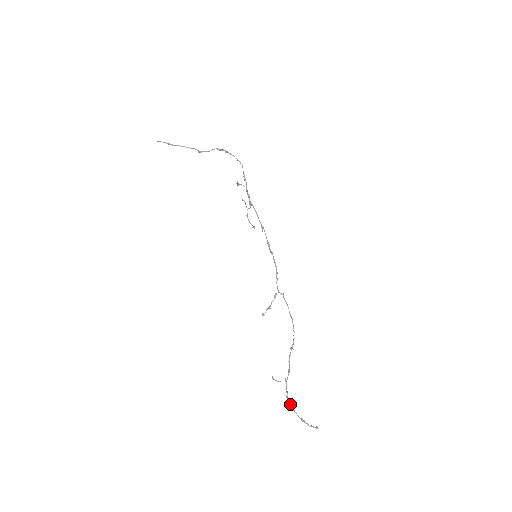
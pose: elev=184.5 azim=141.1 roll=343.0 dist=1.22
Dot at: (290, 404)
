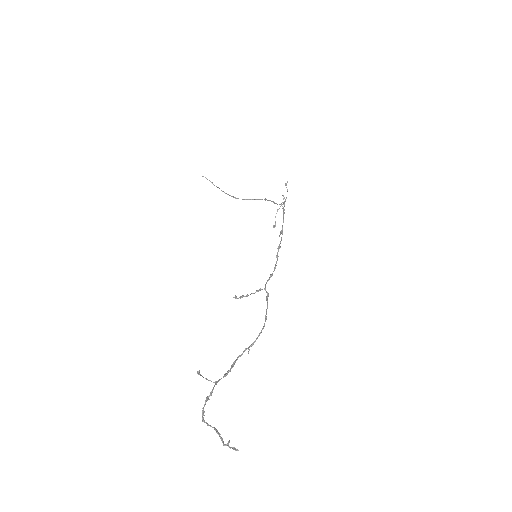
Dot at: (203, 414)
